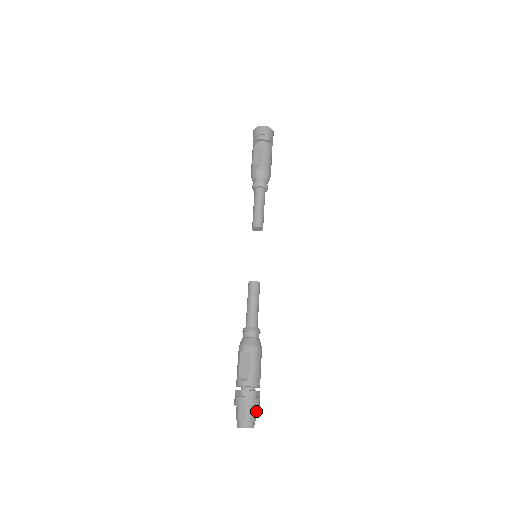
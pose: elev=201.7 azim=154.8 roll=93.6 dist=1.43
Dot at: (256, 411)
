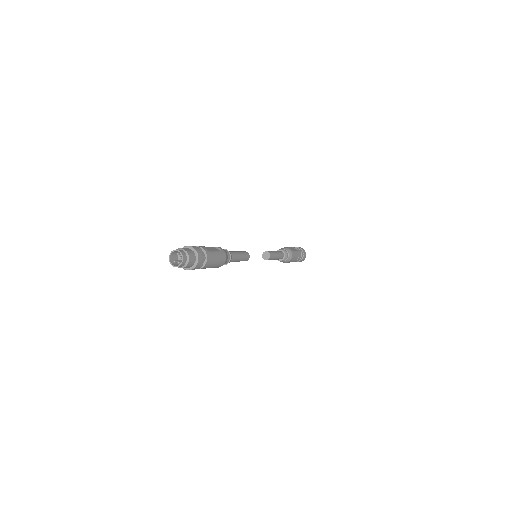
Dot at: (192, 264)
